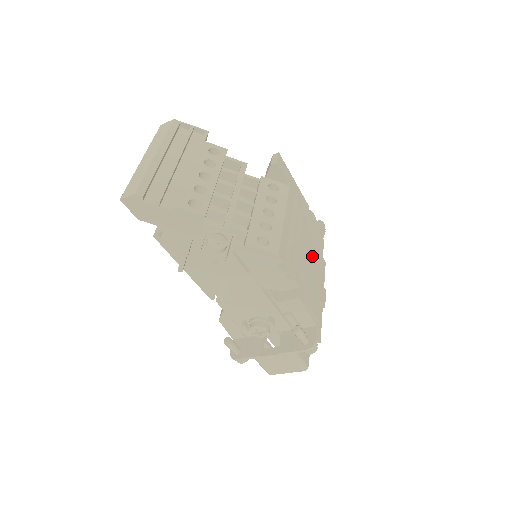
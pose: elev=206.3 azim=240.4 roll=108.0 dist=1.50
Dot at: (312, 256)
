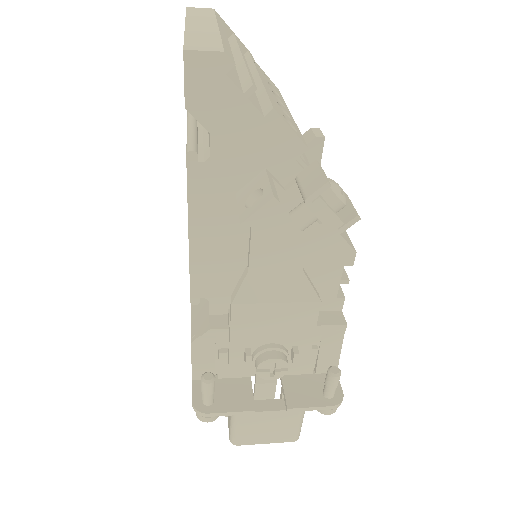
Dot at: occluded
